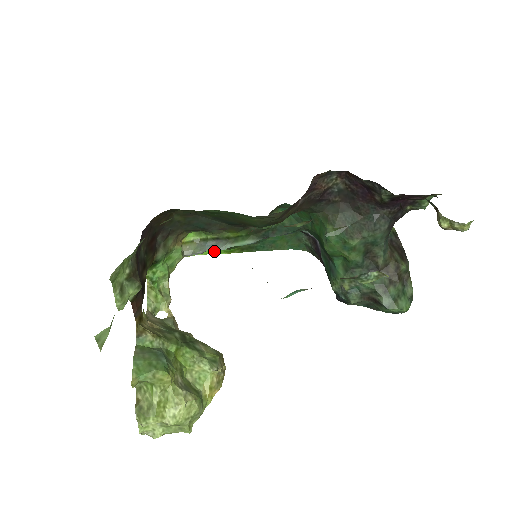
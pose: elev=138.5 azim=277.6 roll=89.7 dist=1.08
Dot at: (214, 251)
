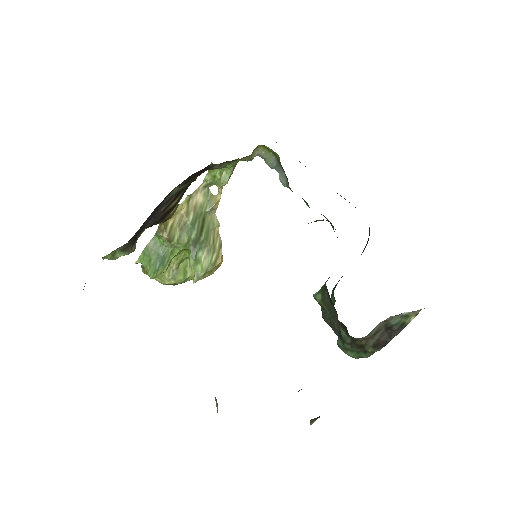
Dot at: occluded
